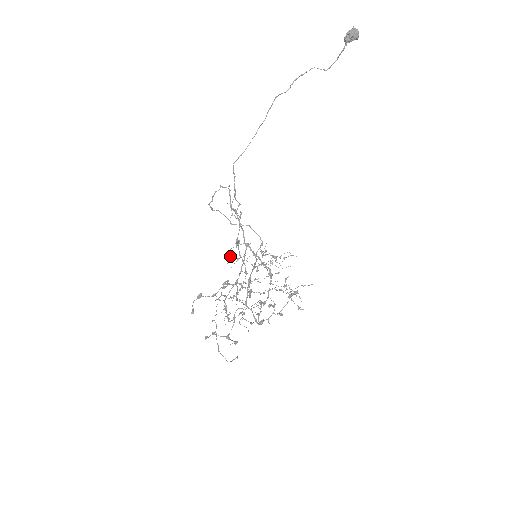
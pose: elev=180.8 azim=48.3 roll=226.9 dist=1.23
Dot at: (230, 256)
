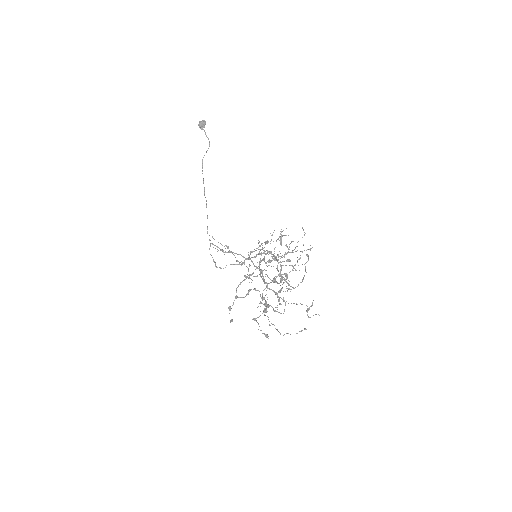
Dot at: (248, 277)
